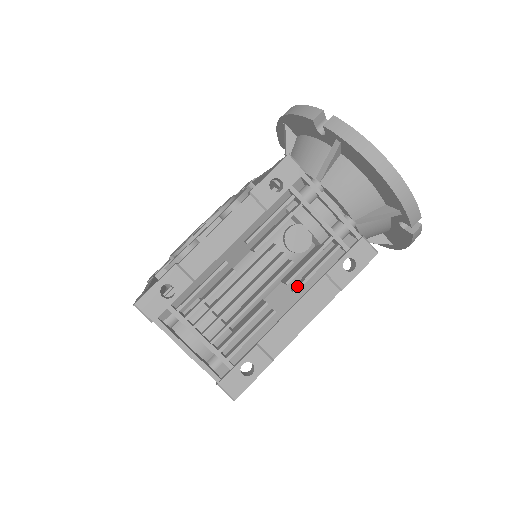
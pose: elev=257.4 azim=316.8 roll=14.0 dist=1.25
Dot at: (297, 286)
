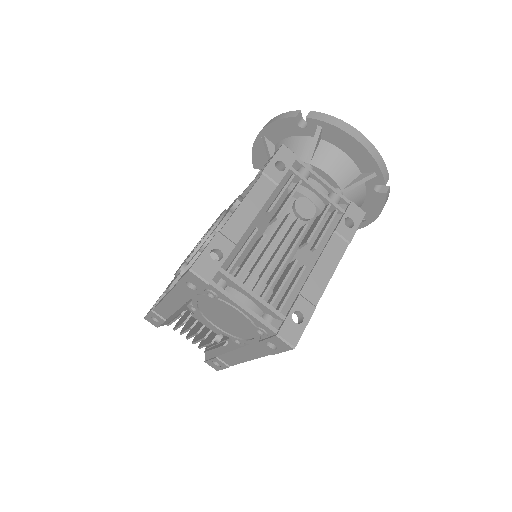
Dot at: (316, 244)
